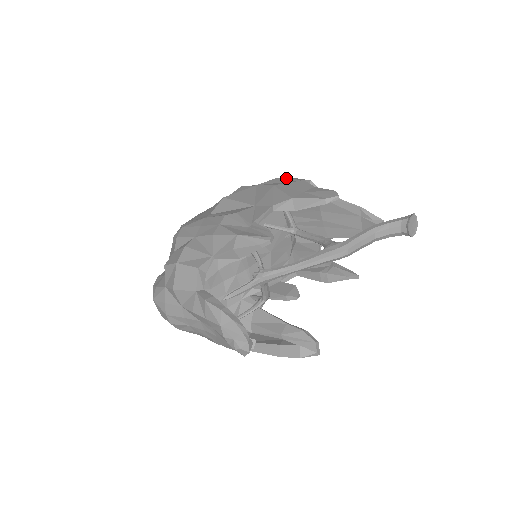
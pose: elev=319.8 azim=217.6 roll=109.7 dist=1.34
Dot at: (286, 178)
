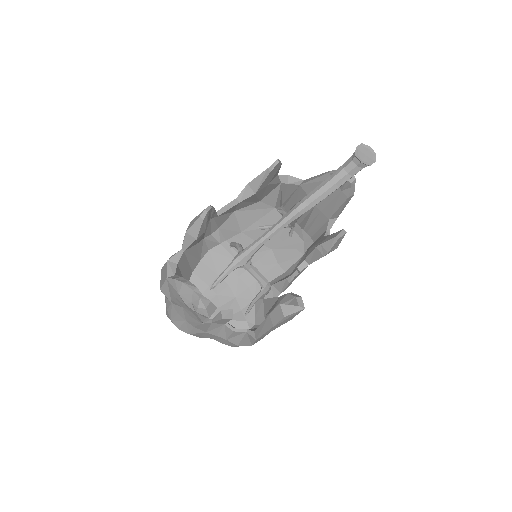
Dot at: occluded
